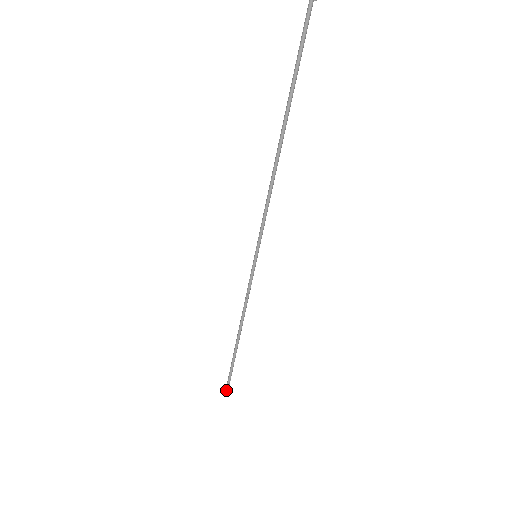
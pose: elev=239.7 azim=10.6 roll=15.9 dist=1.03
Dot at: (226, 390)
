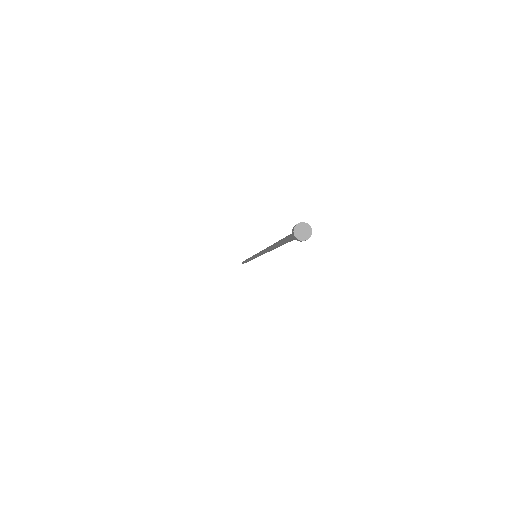
Dot at: (242, 263)
